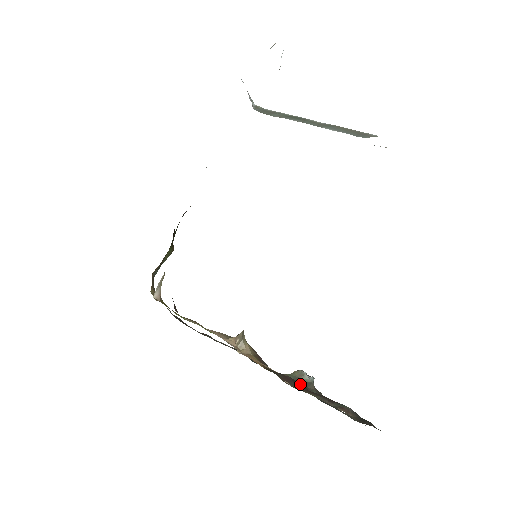
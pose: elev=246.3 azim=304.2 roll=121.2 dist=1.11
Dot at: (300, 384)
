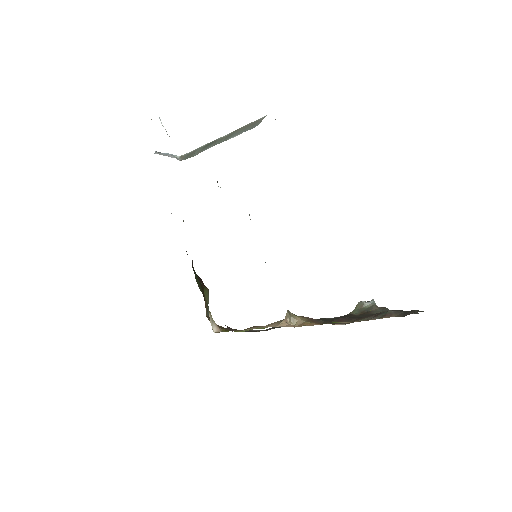
Dot at: (351, 318)
